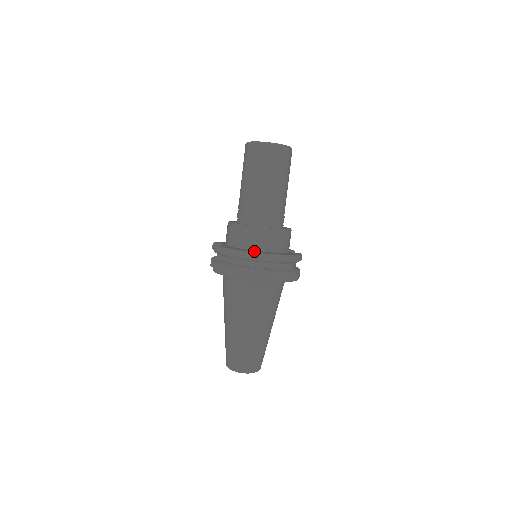
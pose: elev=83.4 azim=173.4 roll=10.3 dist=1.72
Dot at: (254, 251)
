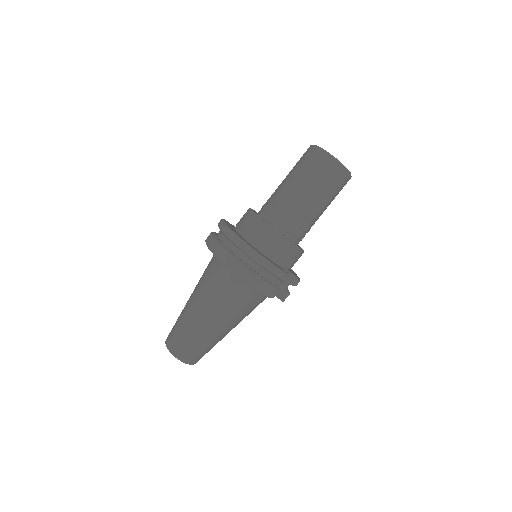
Dot at: (237, 233)
